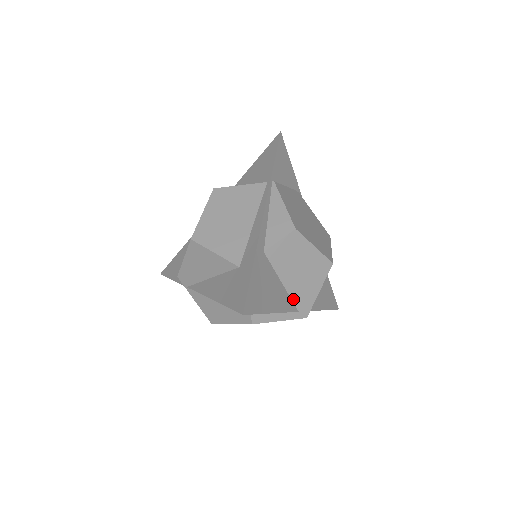
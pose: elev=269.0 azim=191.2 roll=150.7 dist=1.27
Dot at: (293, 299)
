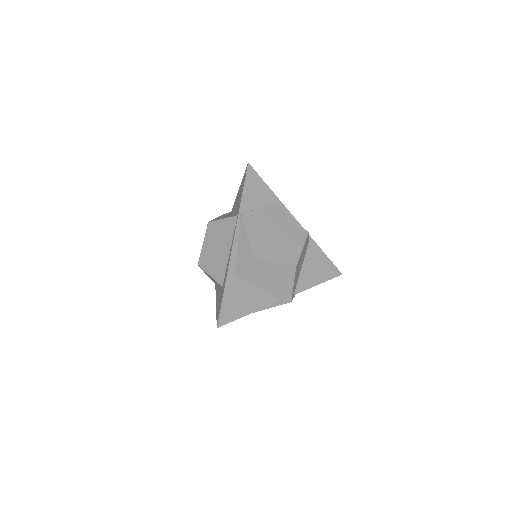
Dot at: (273, 294)
